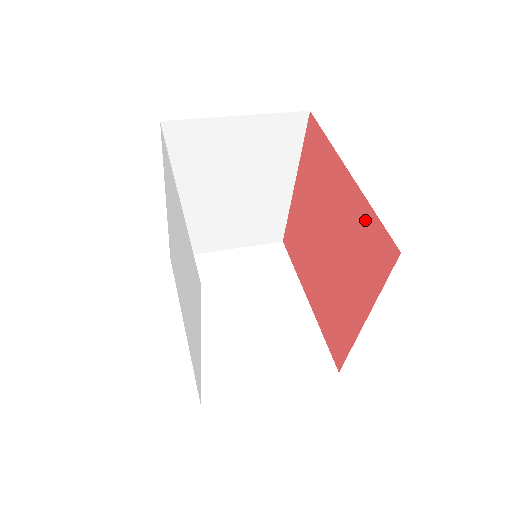
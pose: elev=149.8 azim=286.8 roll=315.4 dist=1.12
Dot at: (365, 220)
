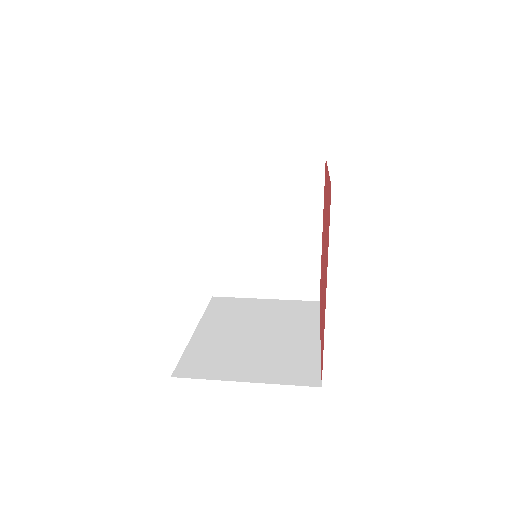
Dot at: (328, 193)
